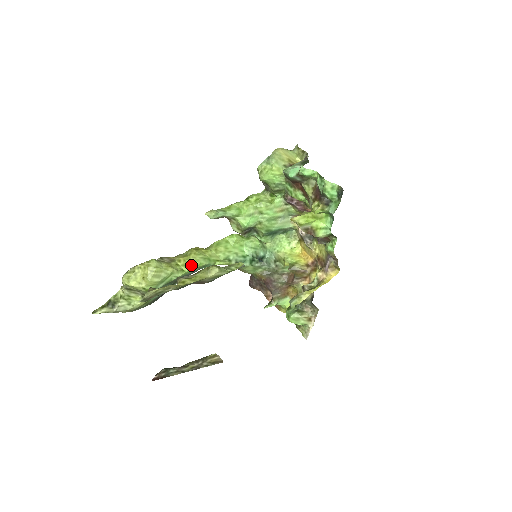
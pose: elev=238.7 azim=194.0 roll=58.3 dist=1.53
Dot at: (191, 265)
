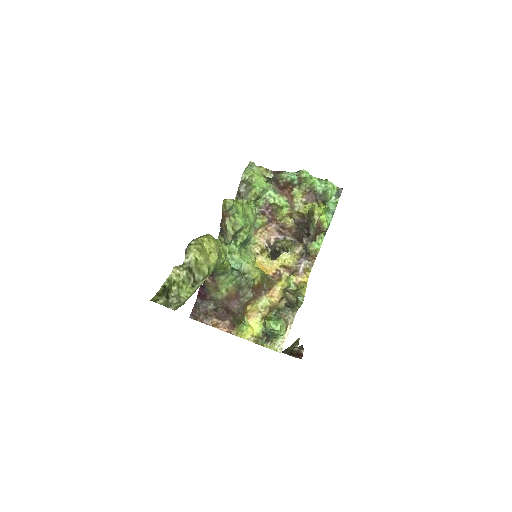
Dot at: (224, 253)
